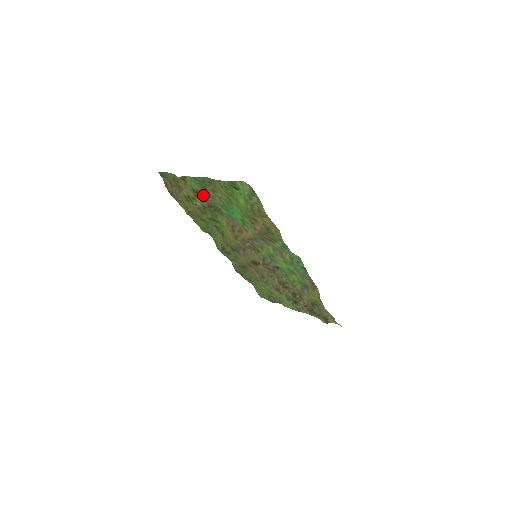
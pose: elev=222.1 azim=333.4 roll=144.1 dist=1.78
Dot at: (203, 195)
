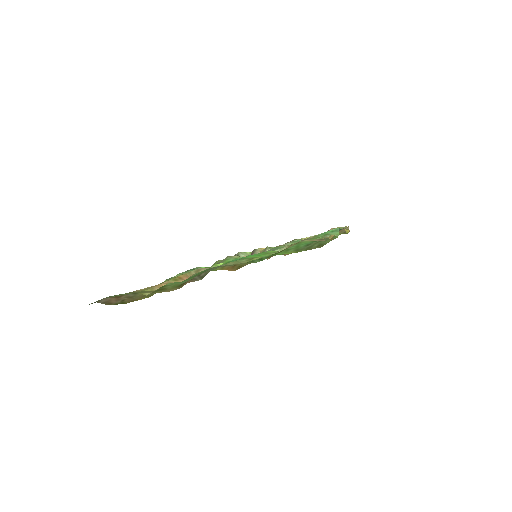
Dot at: occluded
